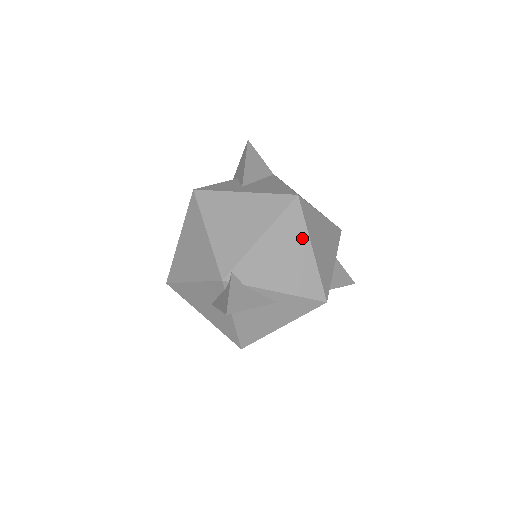
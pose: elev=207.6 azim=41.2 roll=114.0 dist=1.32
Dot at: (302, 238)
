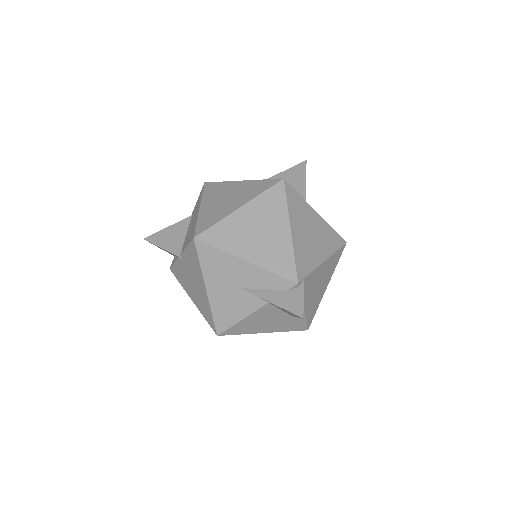
Dot at: (330, 275)
